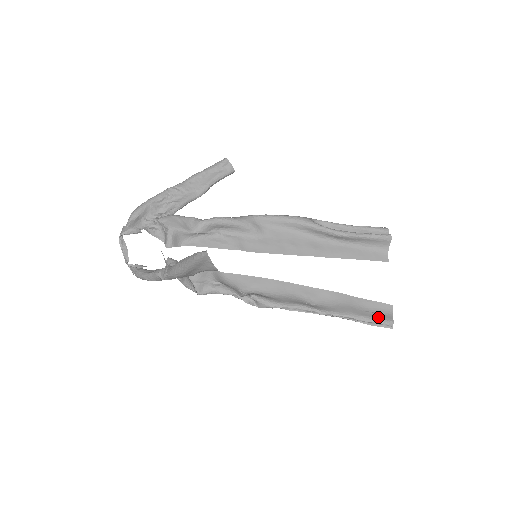
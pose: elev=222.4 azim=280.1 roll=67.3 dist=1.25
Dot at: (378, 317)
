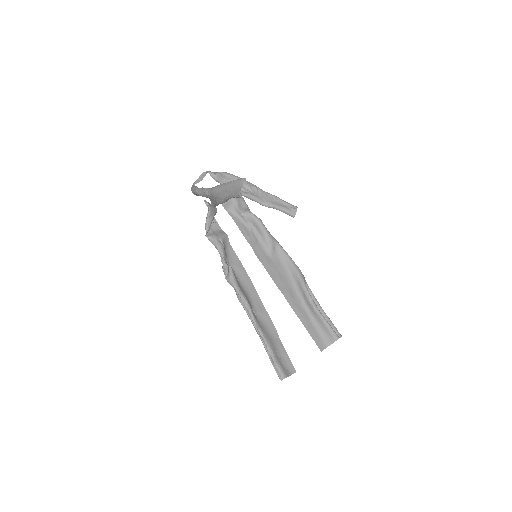
Dot at: (281, 364)
